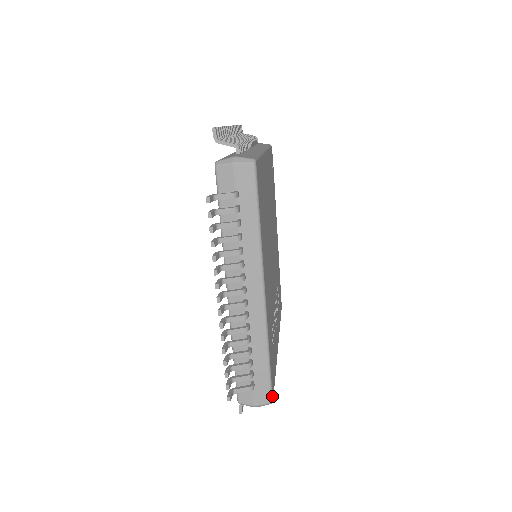
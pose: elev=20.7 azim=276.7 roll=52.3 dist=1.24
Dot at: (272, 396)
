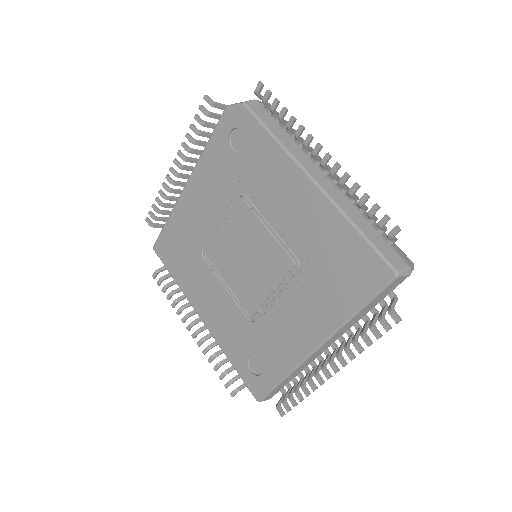
Dot at: occluded
